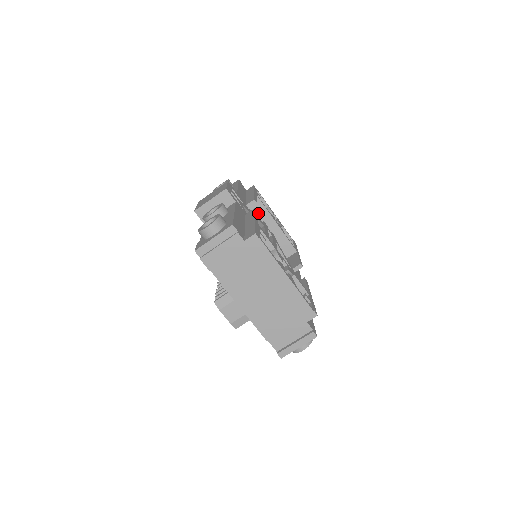
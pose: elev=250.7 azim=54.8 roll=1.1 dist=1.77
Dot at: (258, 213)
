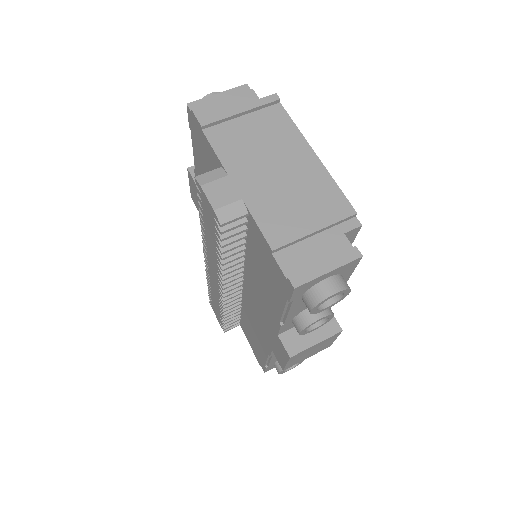
Dot at: occluded
